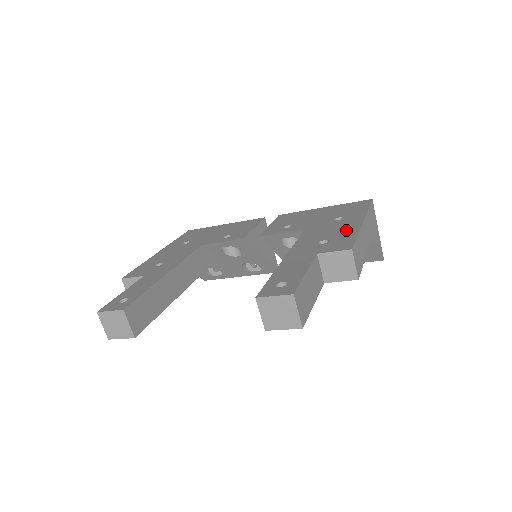
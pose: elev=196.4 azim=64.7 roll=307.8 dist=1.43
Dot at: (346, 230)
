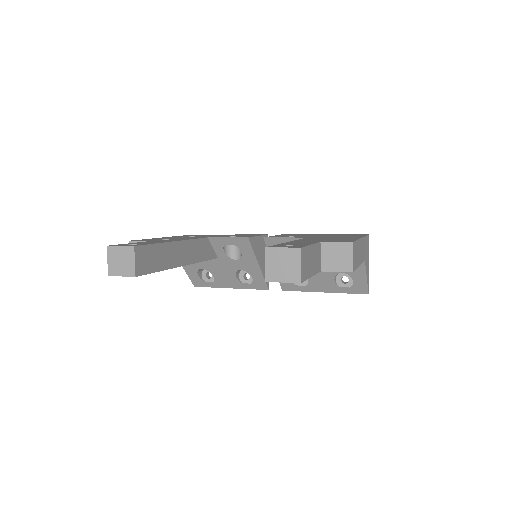
Dot at: (346, 238)
